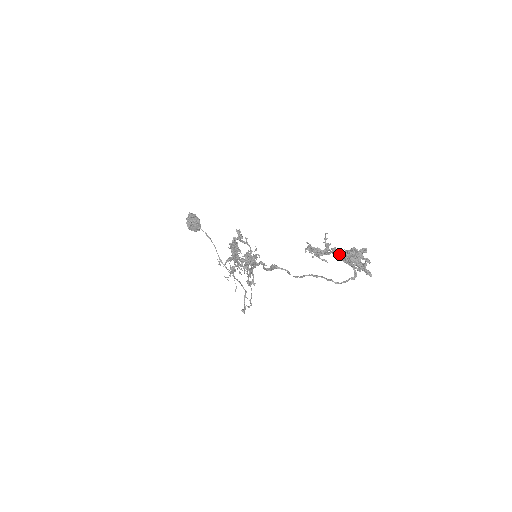
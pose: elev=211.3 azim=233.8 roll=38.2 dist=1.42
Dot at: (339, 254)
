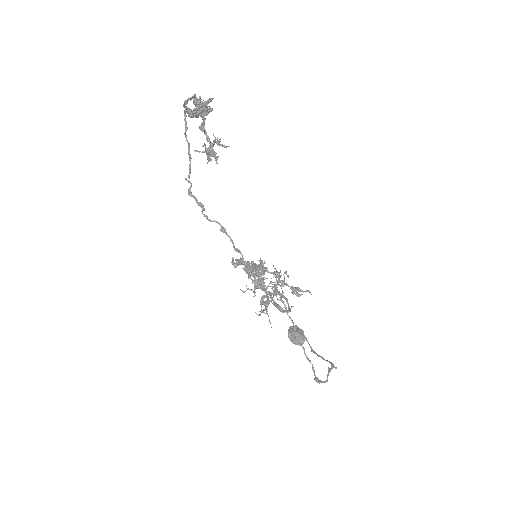
Dot at: (201, 124)
